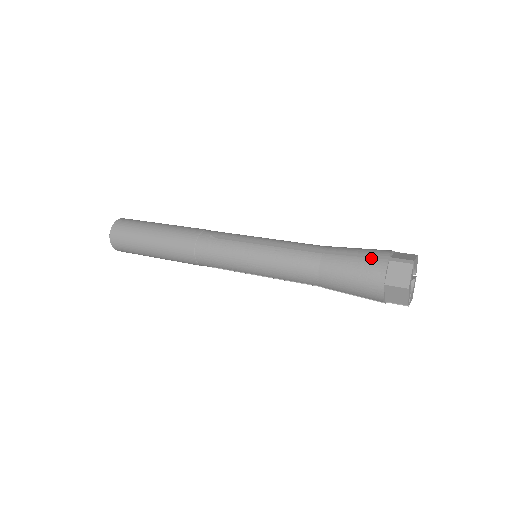
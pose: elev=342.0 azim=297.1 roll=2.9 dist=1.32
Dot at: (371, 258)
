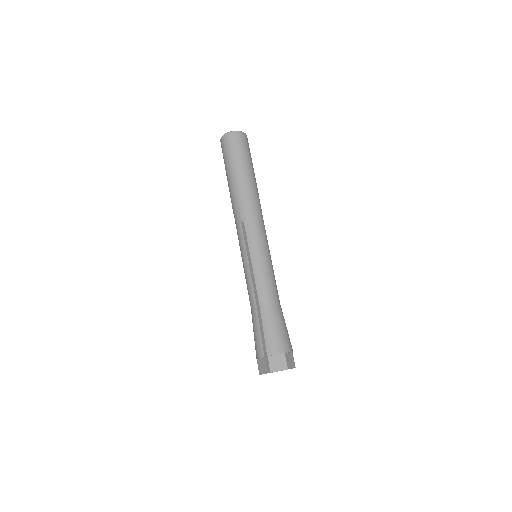
Dot at: (262, 345)
